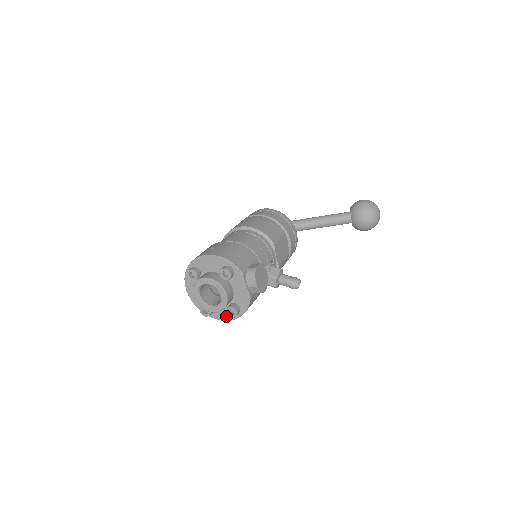
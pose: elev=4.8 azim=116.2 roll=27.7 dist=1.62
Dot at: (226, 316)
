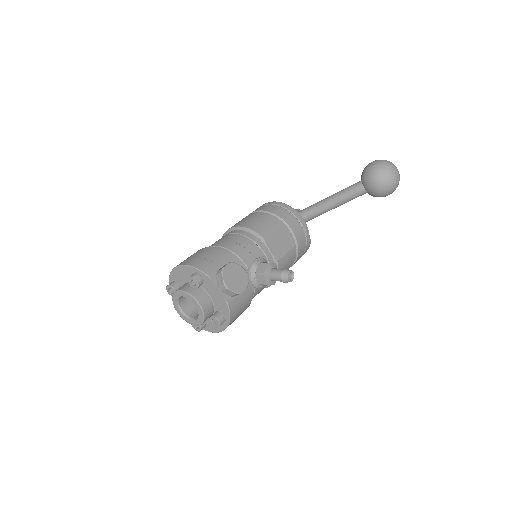
Dot at: occluded
